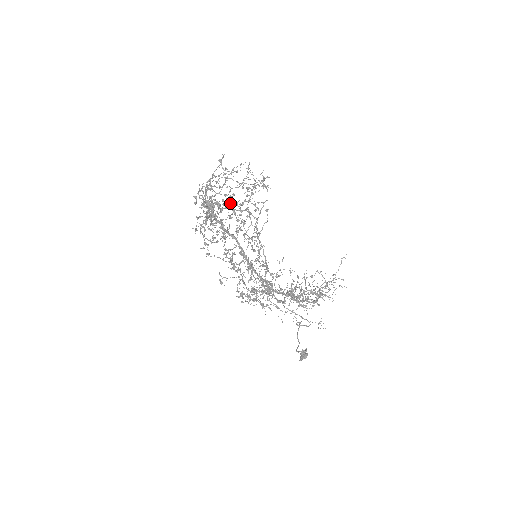
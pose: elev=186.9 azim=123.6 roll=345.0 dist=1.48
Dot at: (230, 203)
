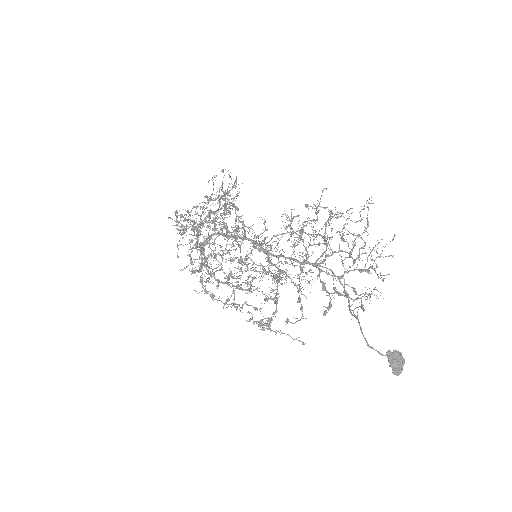
Dot at: (209, 219)
